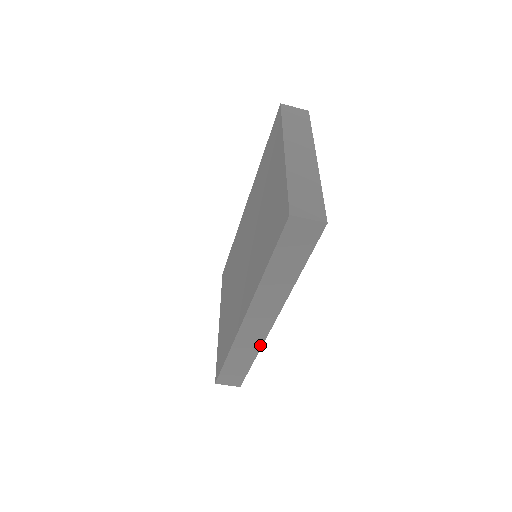
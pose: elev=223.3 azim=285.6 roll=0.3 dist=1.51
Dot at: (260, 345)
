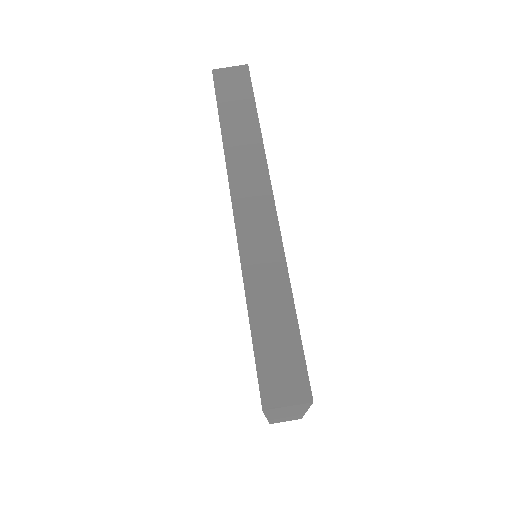
Dot at: (282, 258)
